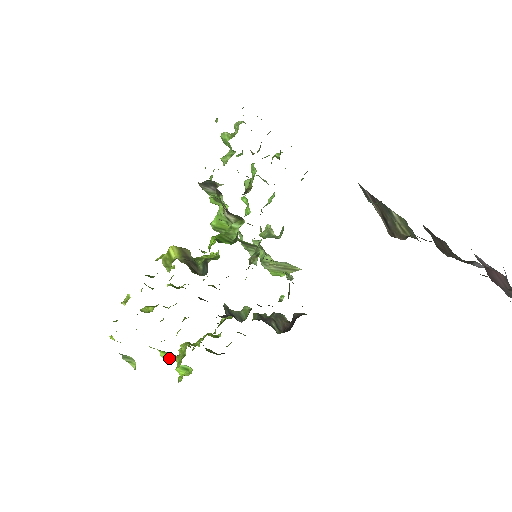
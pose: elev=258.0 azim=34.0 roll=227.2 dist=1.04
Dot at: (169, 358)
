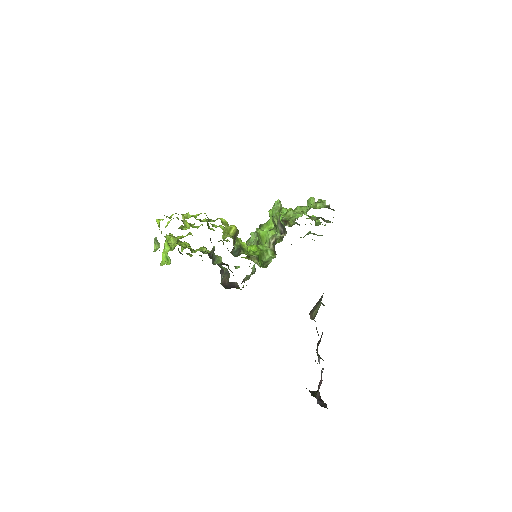
Dot at: (168, 250)
